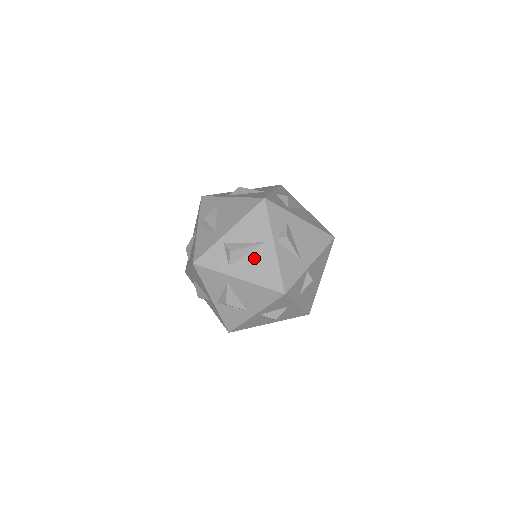
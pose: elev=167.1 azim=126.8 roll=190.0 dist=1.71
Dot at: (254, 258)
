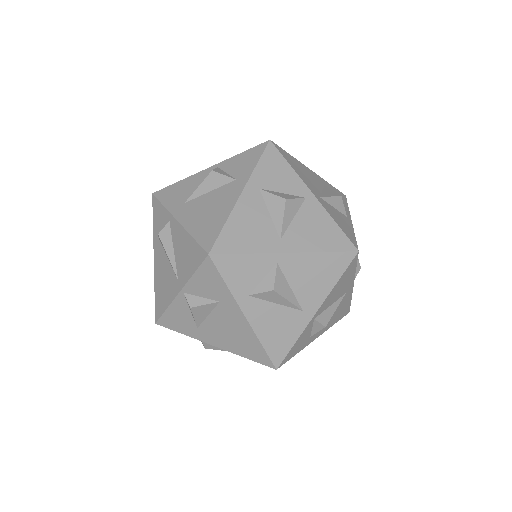
Dot at: occluded
